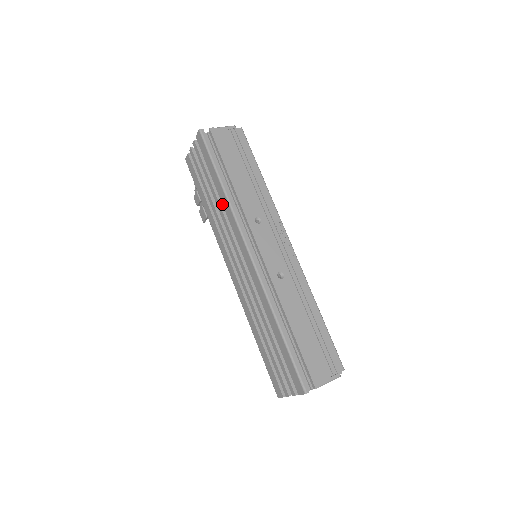
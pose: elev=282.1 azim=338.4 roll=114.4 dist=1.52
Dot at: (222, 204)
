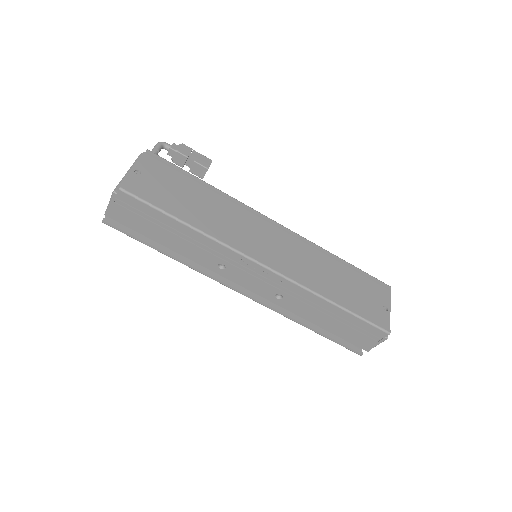
Dot at: occluded
